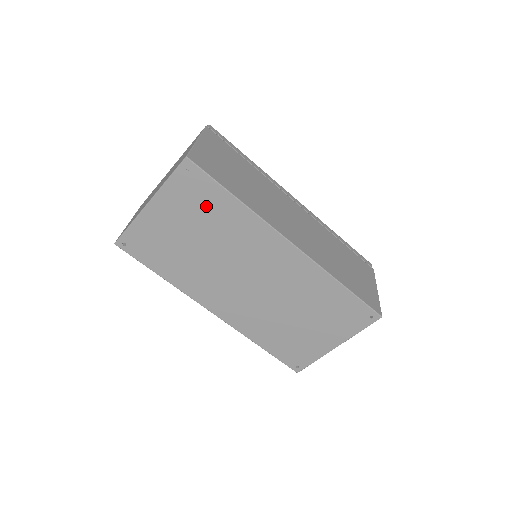
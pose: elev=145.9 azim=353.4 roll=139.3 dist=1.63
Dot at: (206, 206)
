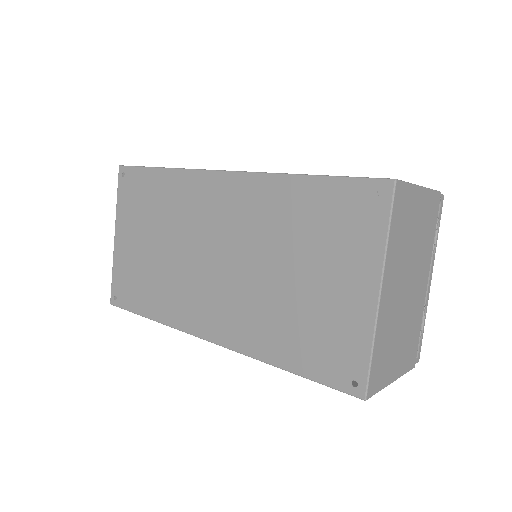
Dot at: (146, 199)
